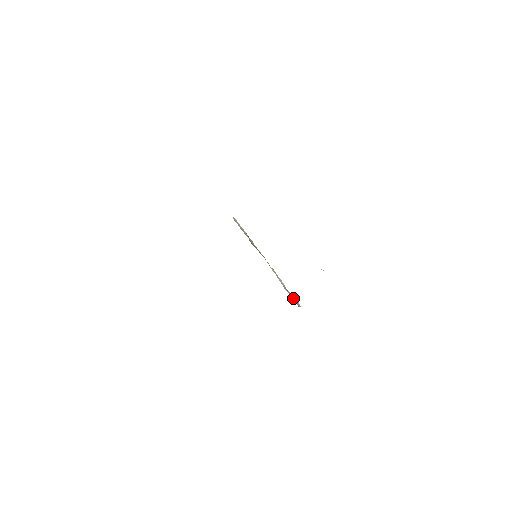
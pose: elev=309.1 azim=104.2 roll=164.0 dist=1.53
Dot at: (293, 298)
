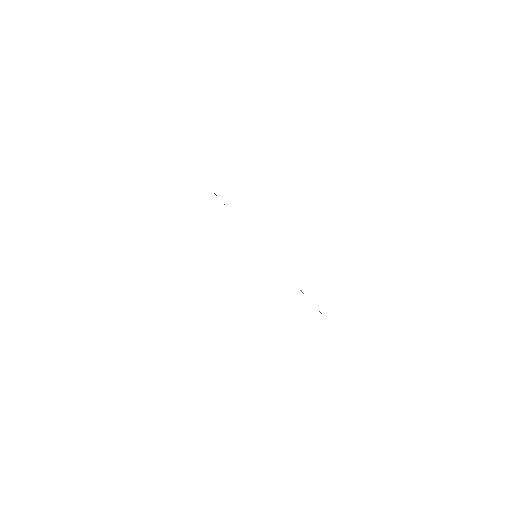
Dot at: occluded
